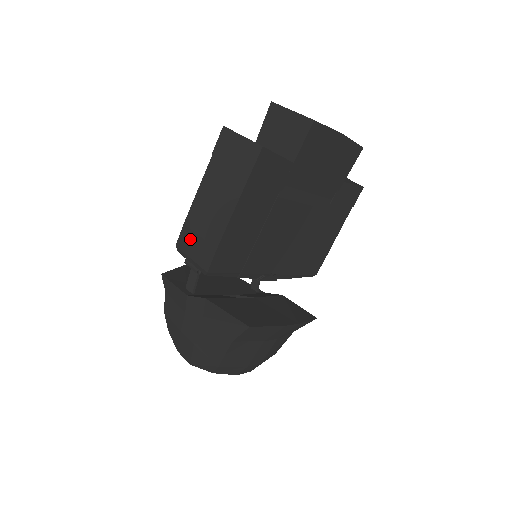
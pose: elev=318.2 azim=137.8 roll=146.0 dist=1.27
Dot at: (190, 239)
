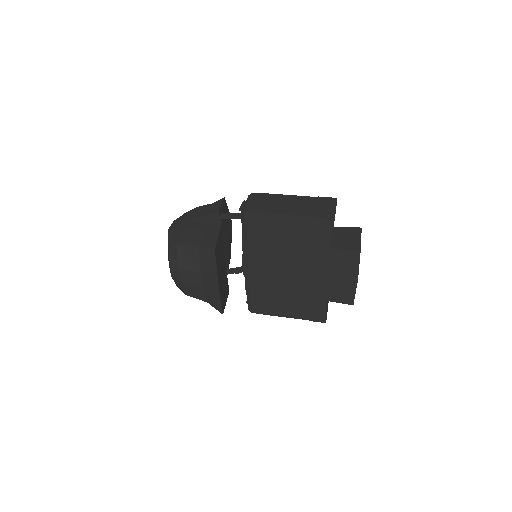
Dot at: (260, 199)
